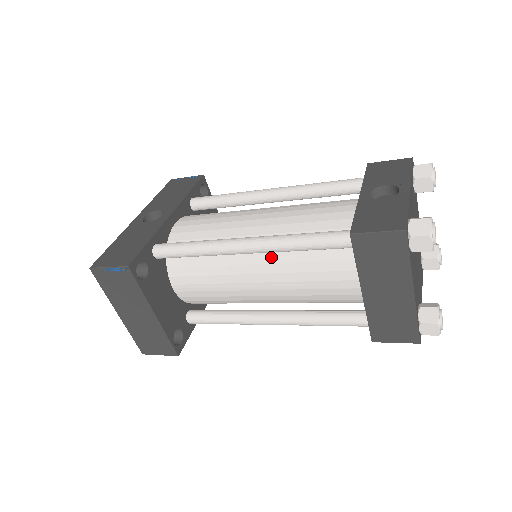
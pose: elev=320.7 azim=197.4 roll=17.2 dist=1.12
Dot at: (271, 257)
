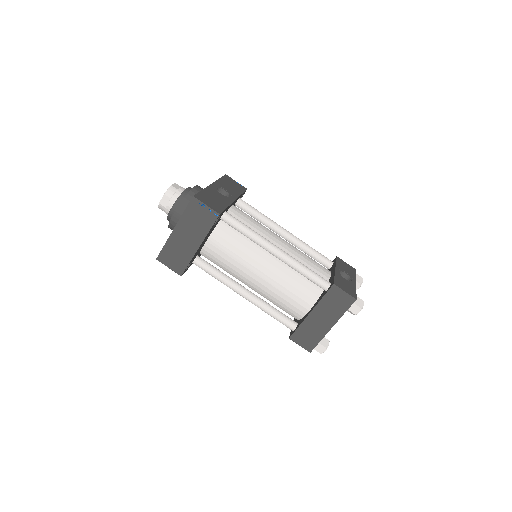
Dot at: (279, 265)
